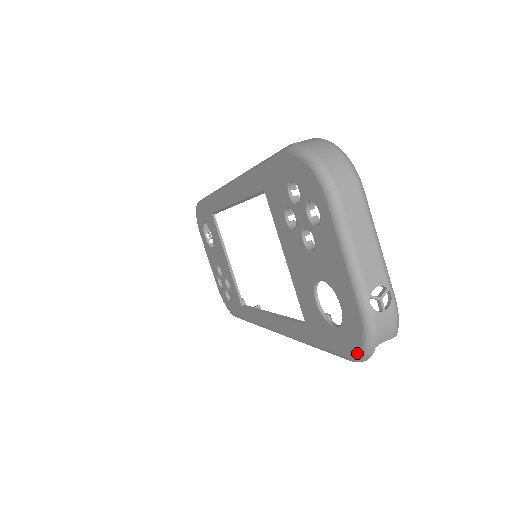
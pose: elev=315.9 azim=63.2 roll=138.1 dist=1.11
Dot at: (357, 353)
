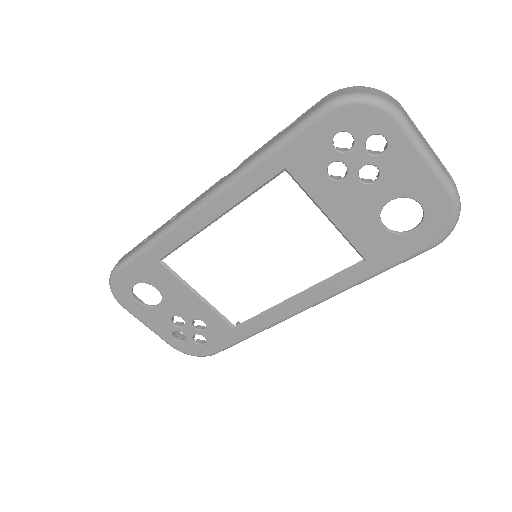
Dot at: (446, 231)
